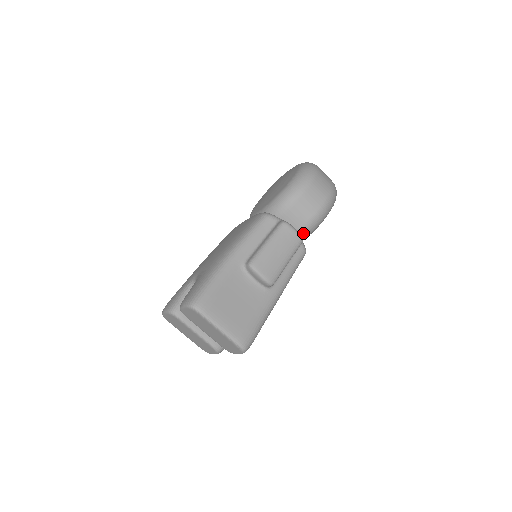
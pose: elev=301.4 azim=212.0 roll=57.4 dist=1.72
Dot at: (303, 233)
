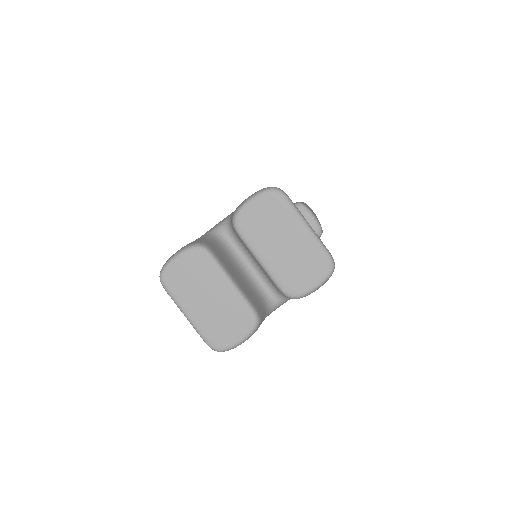
Dot at: occluded
